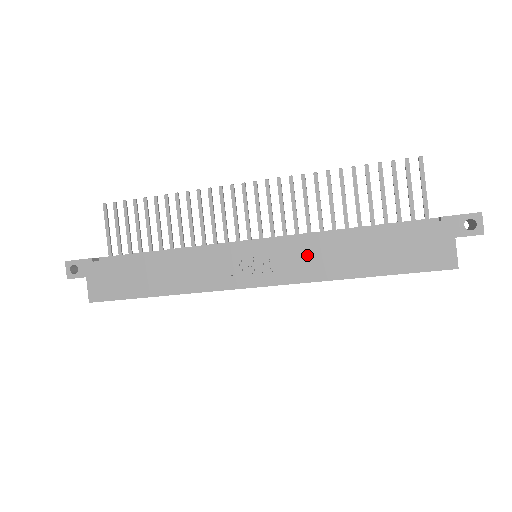
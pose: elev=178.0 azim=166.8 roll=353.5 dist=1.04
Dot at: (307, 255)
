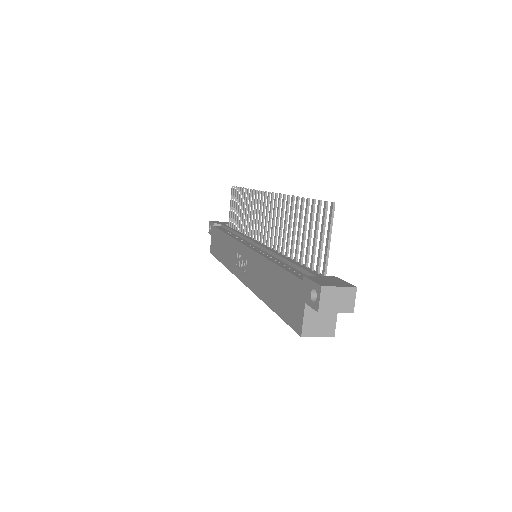
Dot at: (256, 269)
